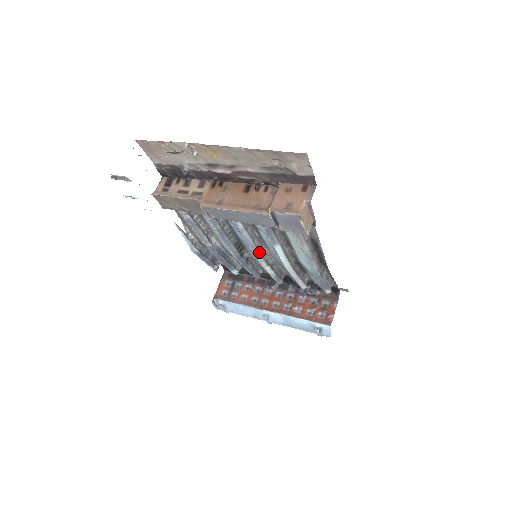
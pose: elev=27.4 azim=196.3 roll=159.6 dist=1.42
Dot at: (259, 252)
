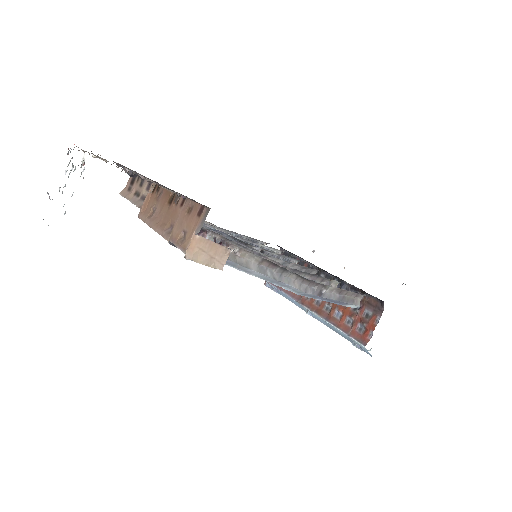
Dot at: occluded
